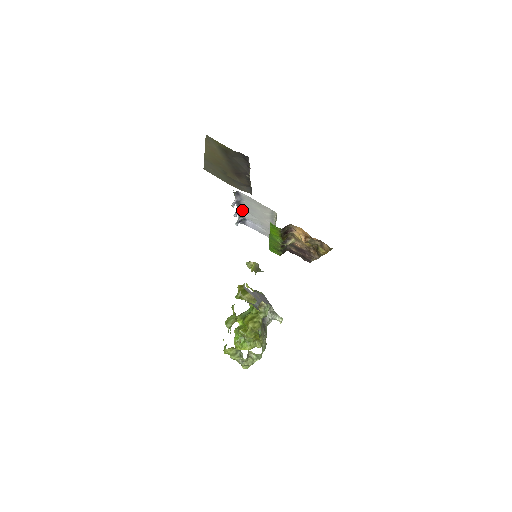
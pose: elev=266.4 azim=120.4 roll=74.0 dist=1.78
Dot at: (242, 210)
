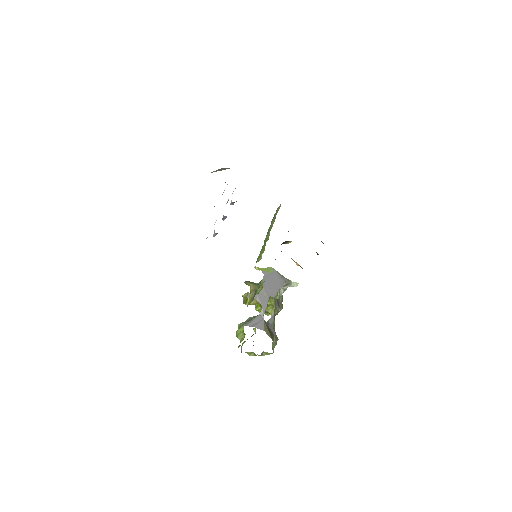
Dot at: occluded
